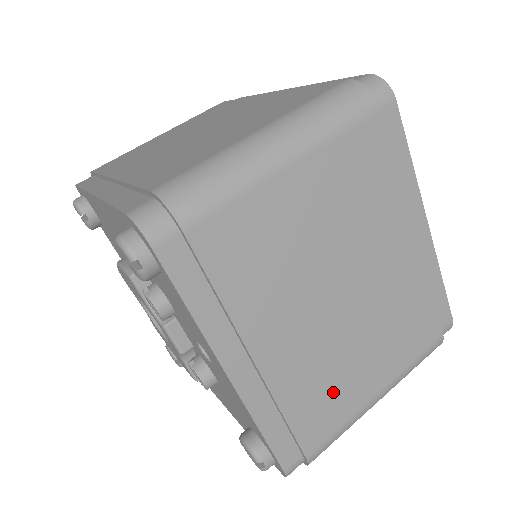
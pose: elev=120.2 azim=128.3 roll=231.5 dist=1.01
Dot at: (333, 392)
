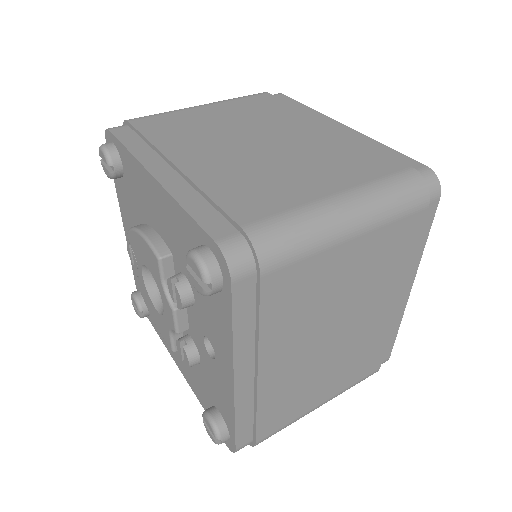
Dot at: (295, 400)
